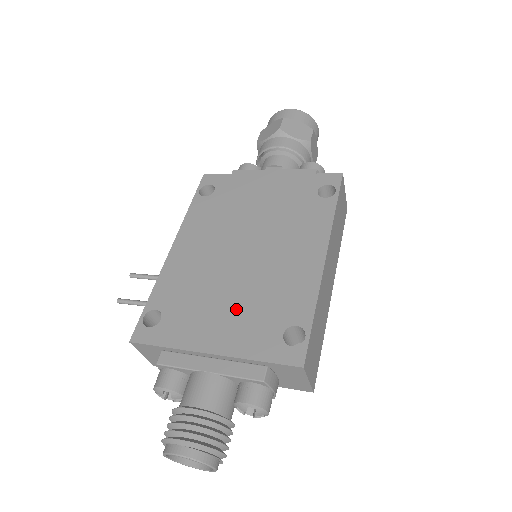
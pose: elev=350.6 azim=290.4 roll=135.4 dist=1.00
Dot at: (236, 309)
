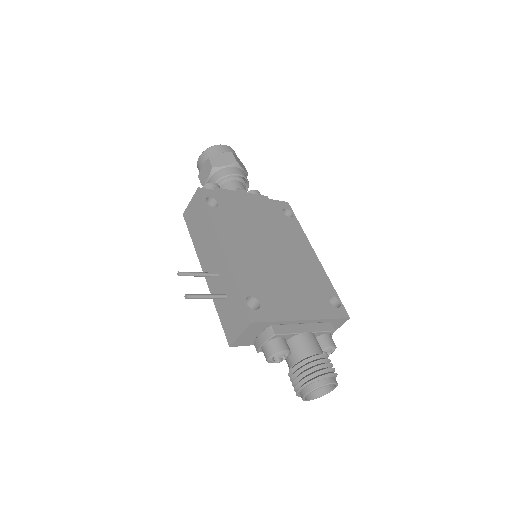
Dot at: (298, 290)
